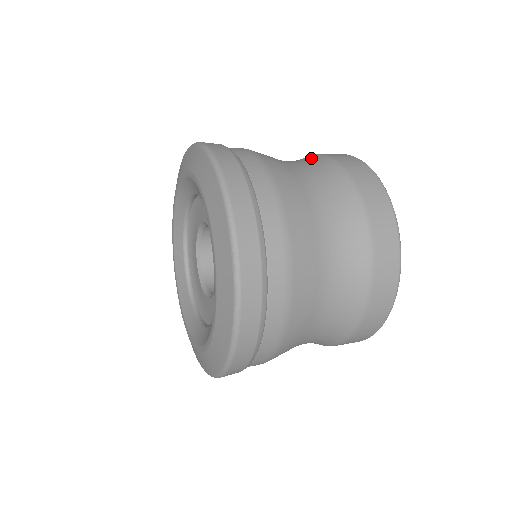
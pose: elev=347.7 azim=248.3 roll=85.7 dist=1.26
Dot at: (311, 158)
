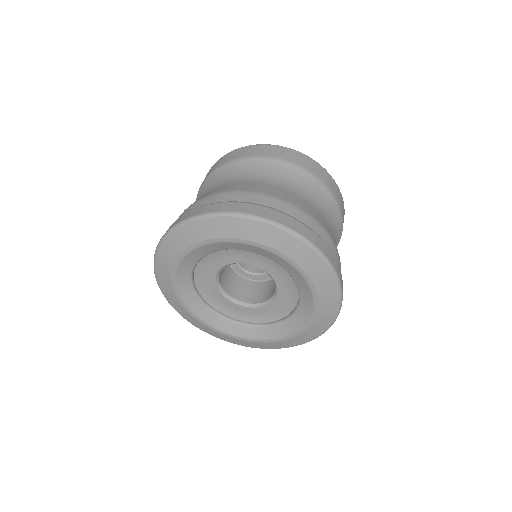
Dot at: (331, 204)
